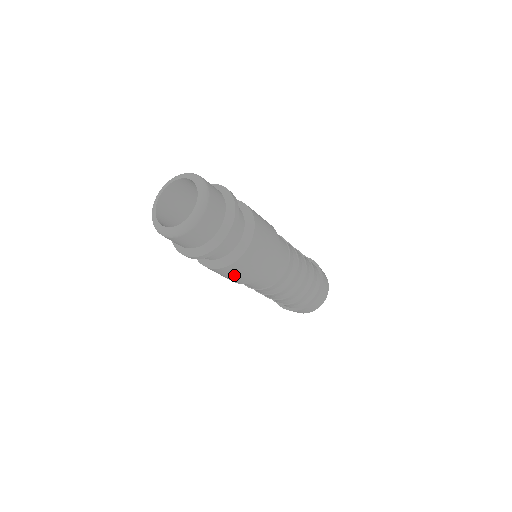
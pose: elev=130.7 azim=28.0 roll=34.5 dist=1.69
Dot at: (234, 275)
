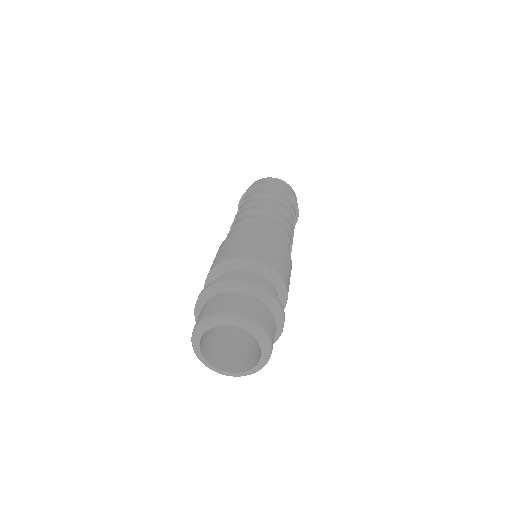
Dot at: occluded
